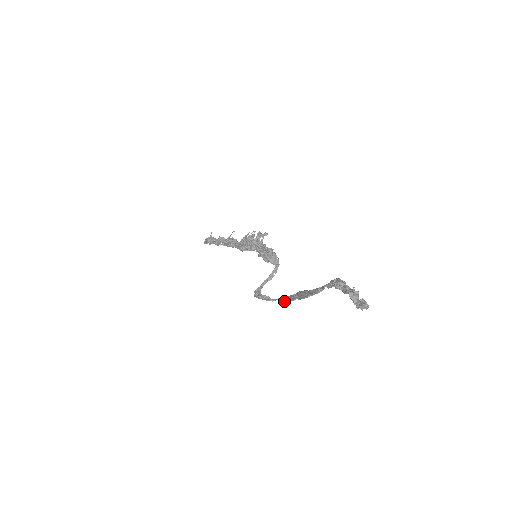
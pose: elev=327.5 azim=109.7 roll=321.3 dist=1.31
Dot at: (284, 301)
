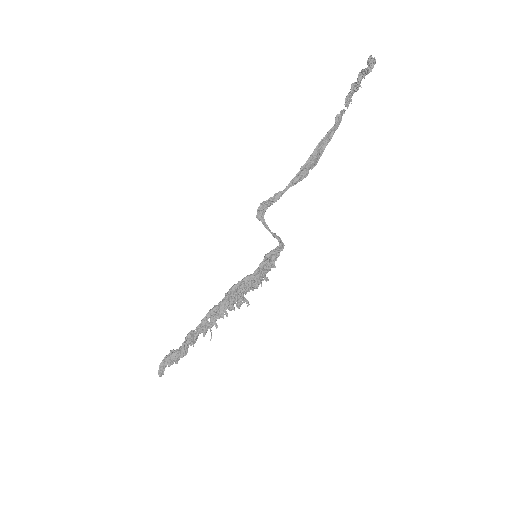
Dot at: (298, 173)
